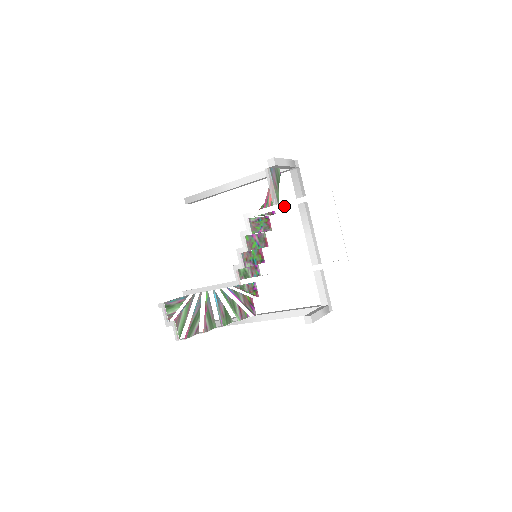
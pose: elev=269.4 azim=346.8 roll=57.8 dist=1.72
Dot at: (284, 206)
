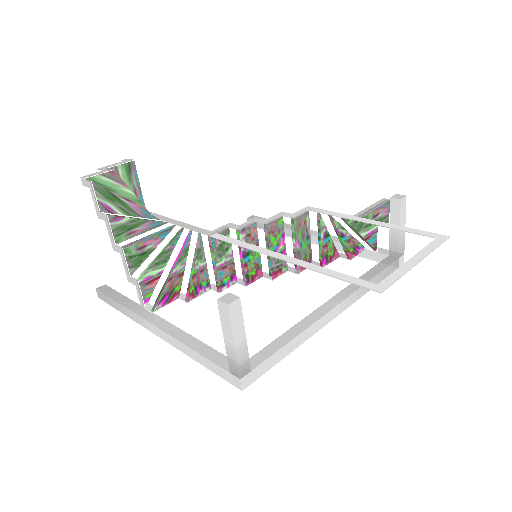
Dot at: (365, 221)
